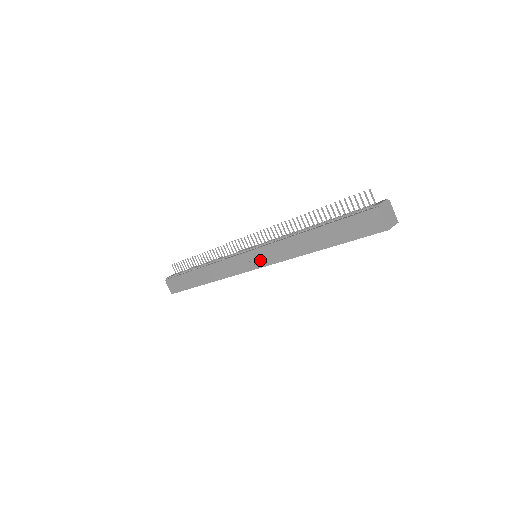
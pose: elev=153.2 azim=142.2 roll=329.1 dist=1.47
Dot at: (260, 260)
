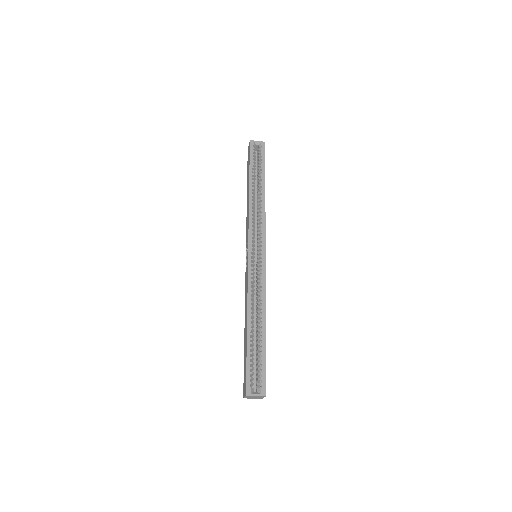
Dot at: occluded
